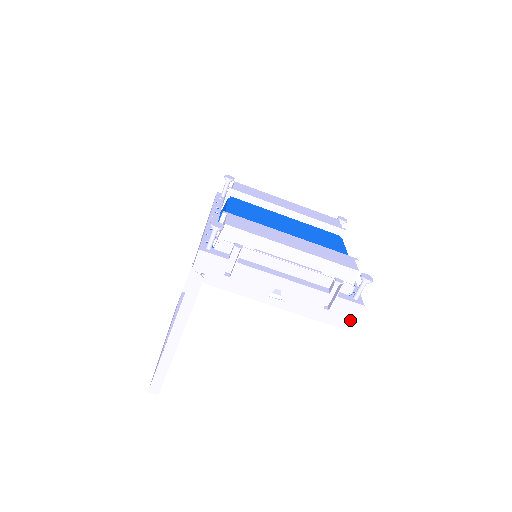
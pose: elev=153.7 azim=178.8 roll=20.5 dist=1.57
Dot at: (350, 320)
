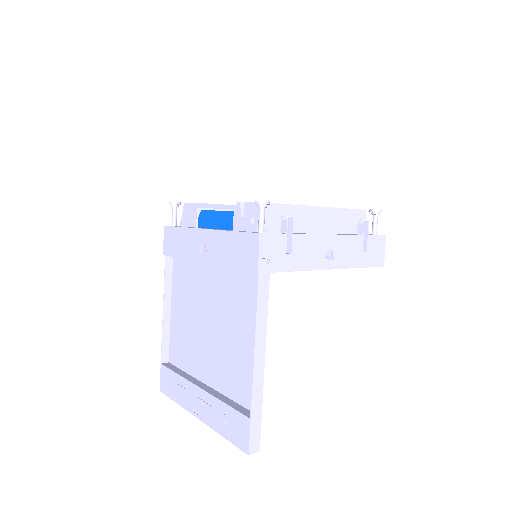
Dot at: (381, 255)
